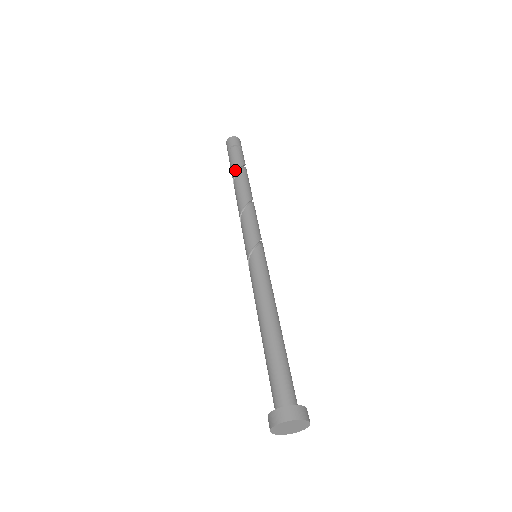
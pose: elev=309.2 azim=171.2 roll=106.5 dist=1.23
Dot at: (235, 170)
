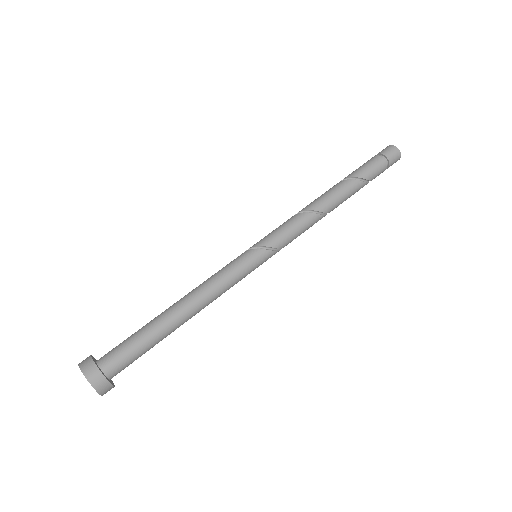
Dot at: (348, 176)
